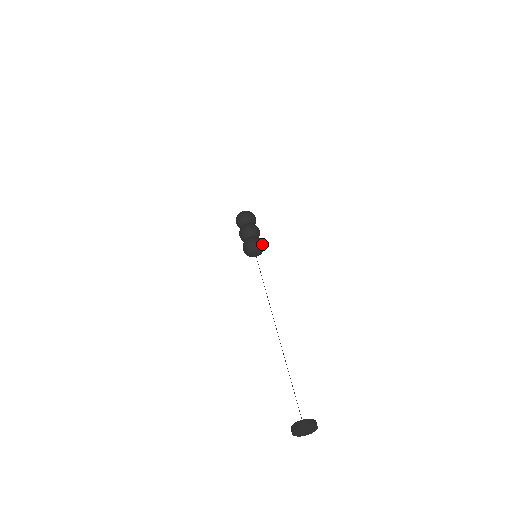
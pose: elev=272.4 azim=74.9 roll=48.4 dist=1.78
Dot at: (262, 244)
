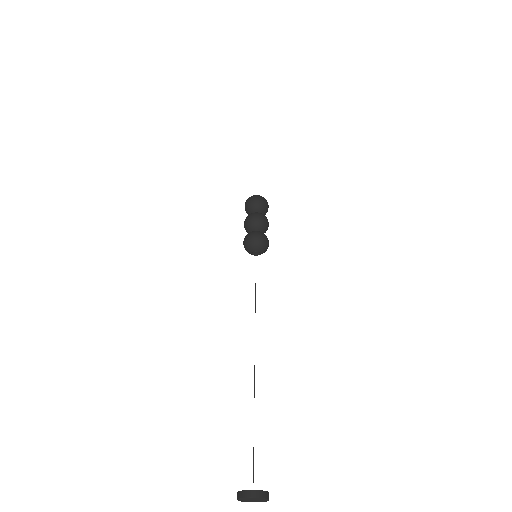
Dot at: (267, 244)
